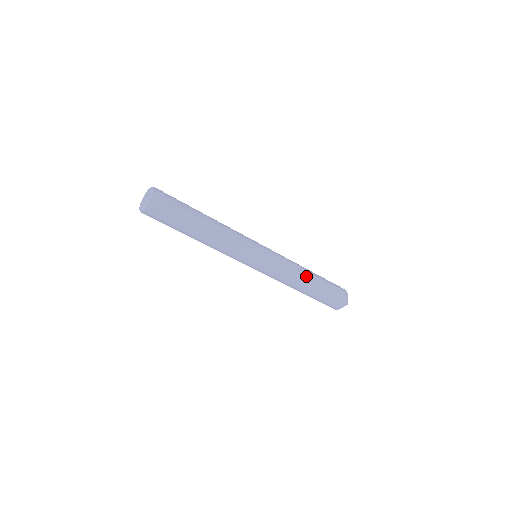
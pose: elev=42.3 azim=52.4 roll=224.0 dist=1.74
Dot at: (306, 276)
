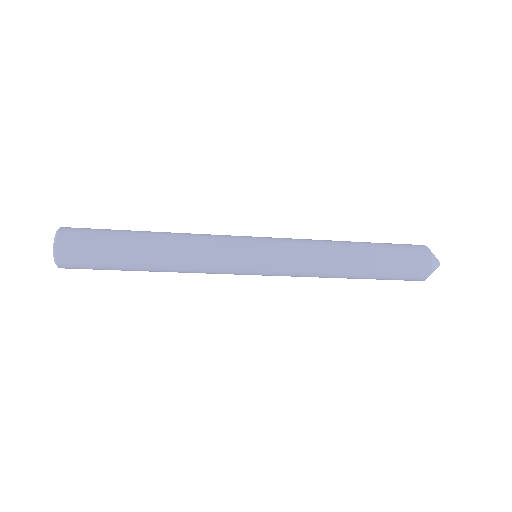
Dot at: (345, 253)
